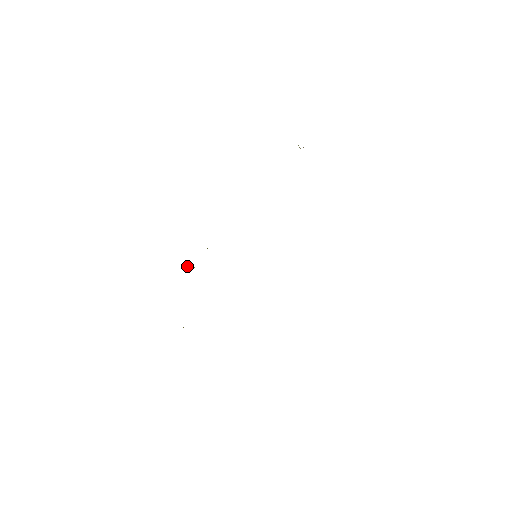
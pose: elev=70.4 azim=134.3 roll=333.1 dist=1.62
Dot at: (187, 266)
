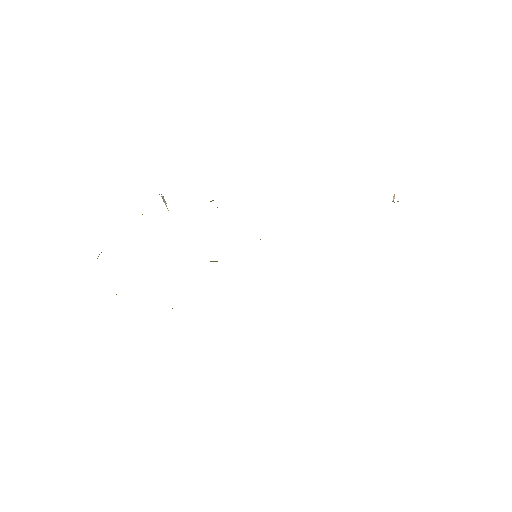
Dot at: occluded
